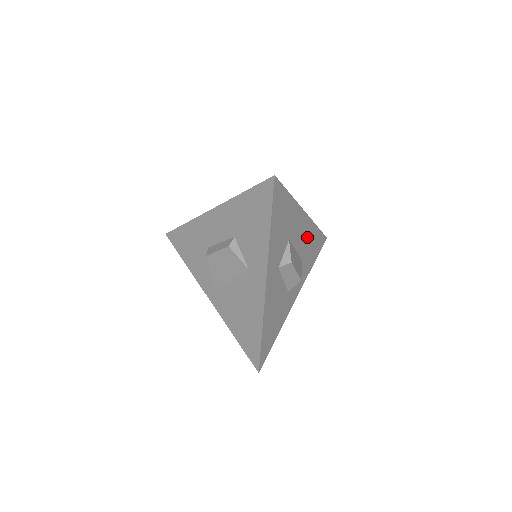
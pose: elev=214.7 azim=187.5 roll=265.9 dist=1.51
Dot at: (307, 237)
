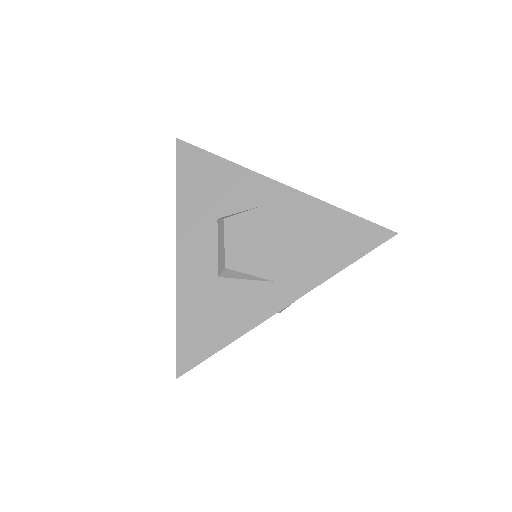
Dot at: occluded
